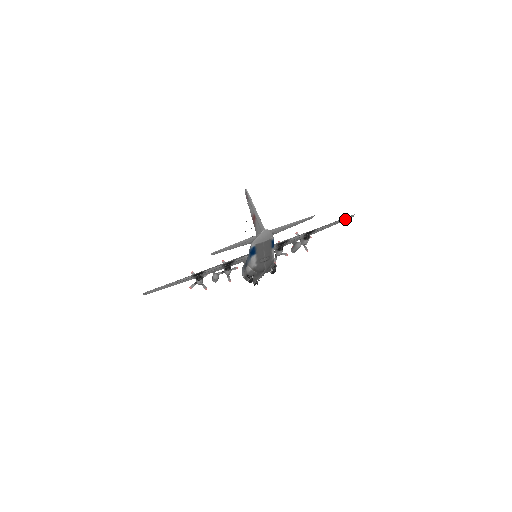
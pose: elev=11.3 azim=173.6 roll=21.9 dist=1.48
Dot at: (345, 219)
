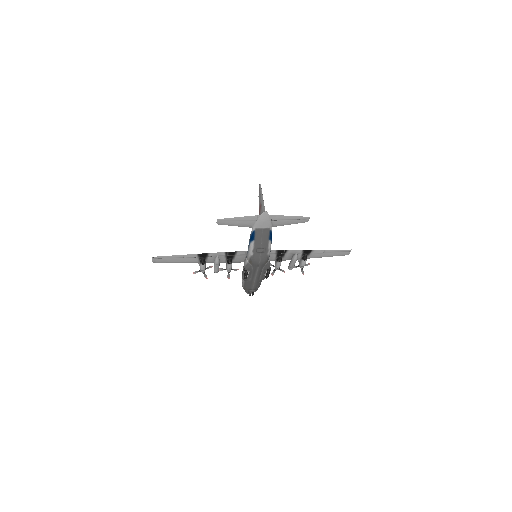
Dot at: (342, 252)
